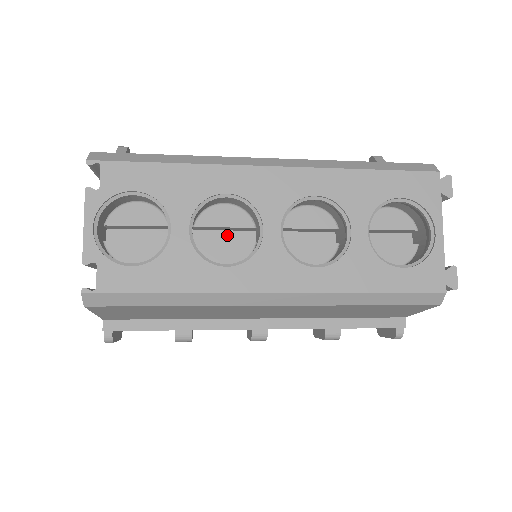
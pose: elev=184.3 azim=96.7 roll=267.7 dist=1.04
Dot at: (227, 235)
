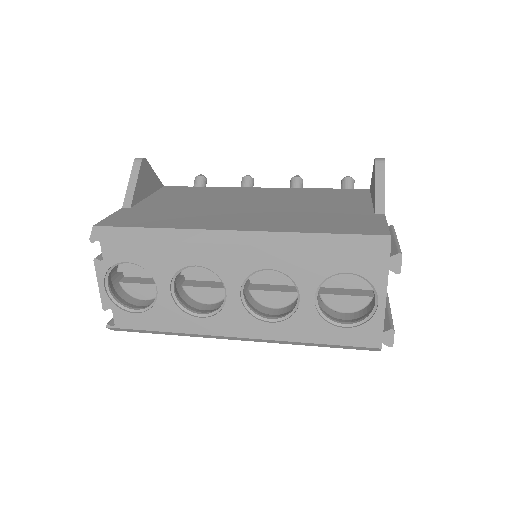
Dot at: occluded
